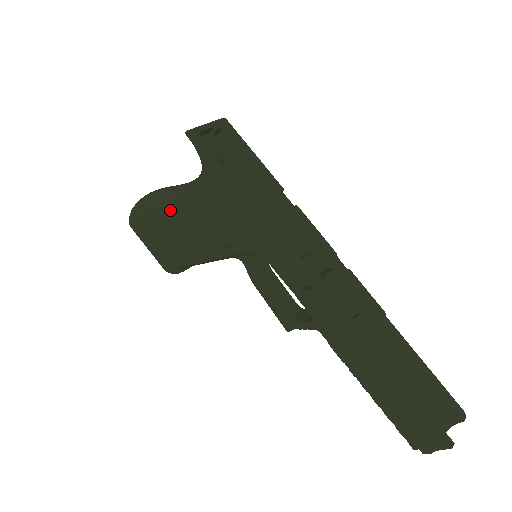
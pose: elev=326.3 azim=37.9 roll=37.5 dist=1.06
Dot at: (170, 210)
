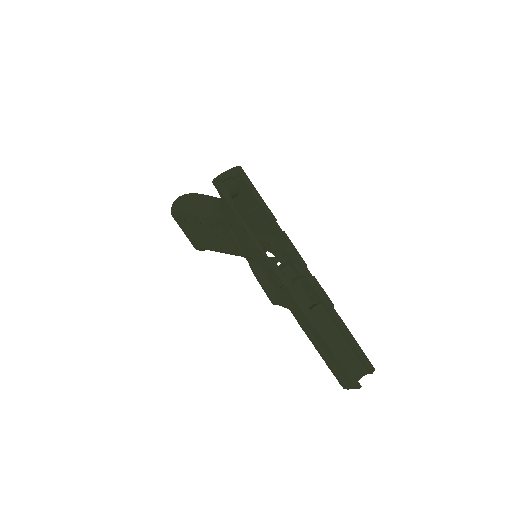
Dot at: (200, 218)
